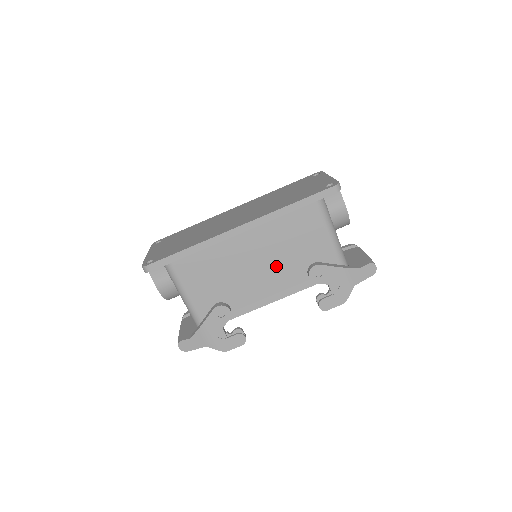
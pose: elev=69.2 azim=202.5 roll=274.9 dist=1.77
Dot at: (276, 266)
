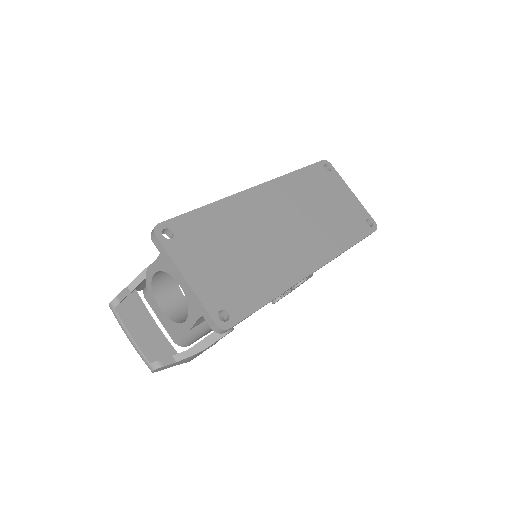
Dot at: occluded
